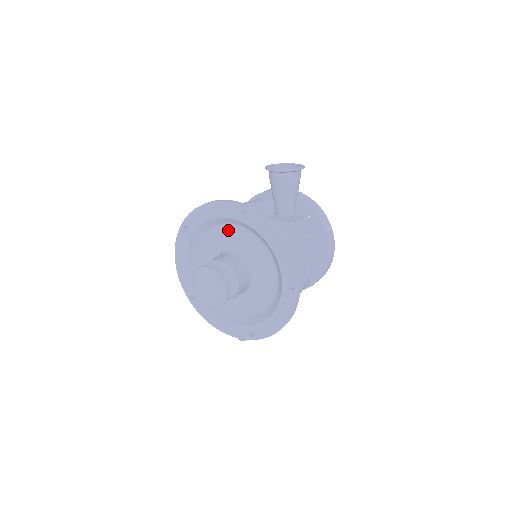
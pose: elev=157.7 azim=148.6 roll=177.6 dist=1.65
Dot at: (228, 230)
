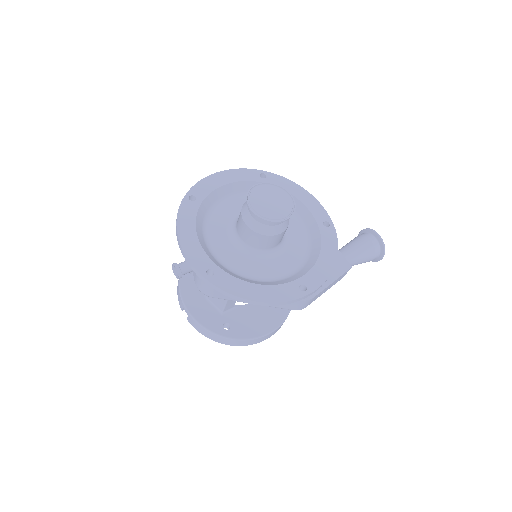
Dot at: occluded
